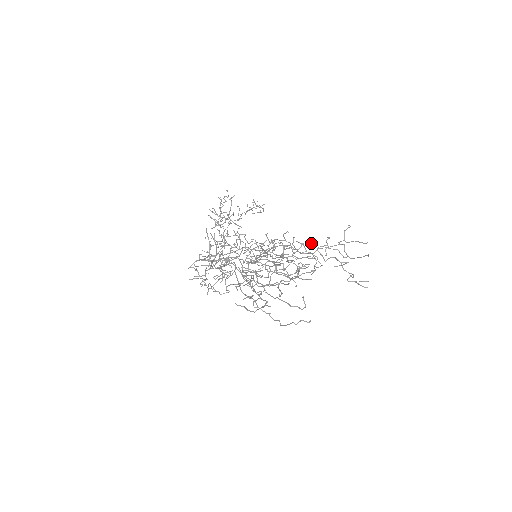
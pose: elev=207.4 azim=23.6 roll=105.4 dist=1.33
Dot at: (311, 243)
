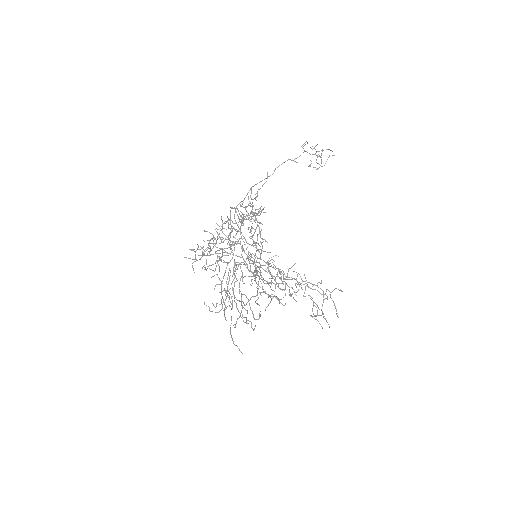
Dot at: occluded
